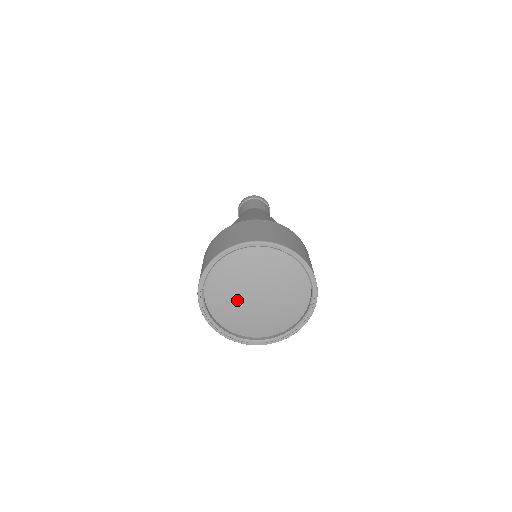
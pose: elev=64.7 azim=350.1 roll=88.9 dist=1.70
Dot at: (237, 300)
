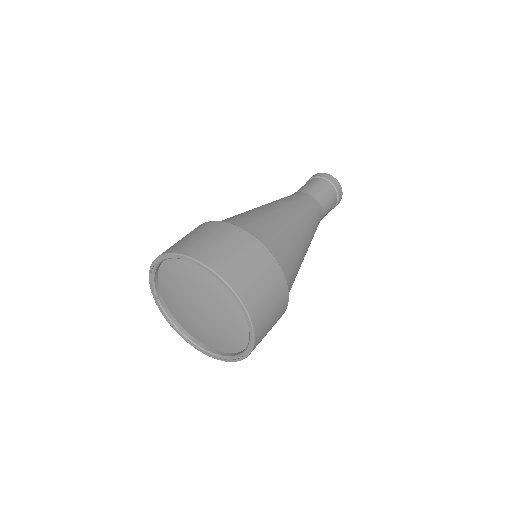
Dot at: (186, 312)
